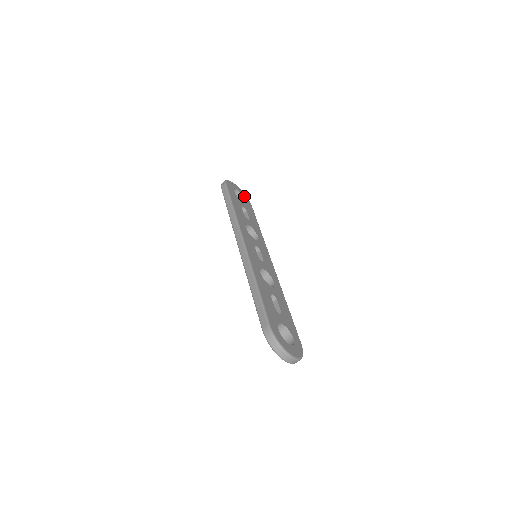
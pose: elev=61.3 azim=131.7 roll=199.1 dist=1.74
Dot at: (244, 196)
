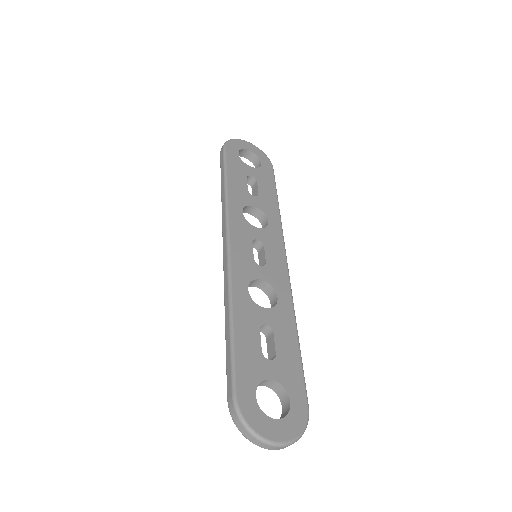
Dot at: (260, 156)
